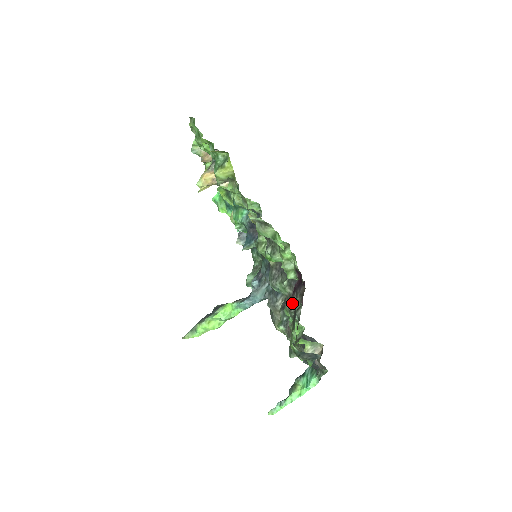
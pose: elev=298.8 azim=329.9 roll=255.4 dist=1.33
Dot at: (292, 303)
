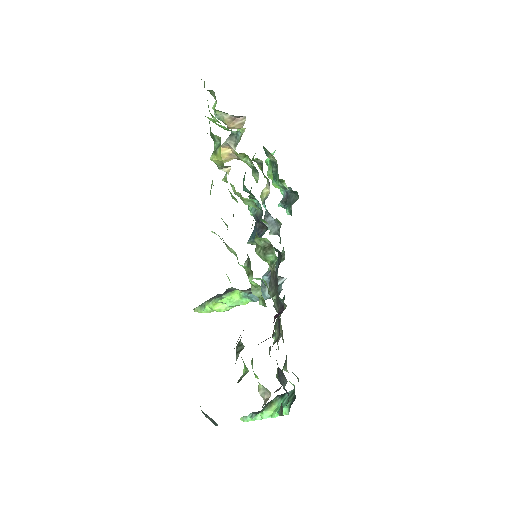
Dot at: occluded
